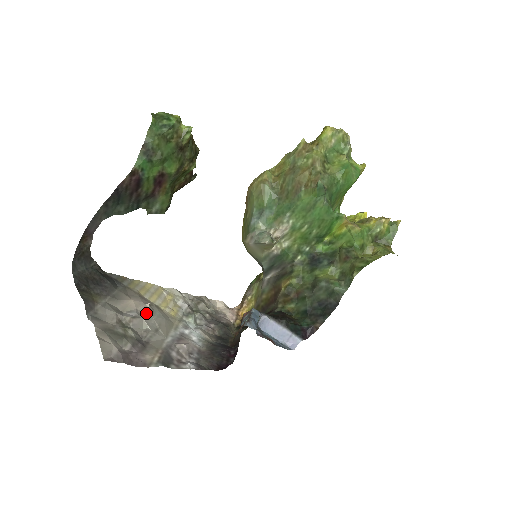
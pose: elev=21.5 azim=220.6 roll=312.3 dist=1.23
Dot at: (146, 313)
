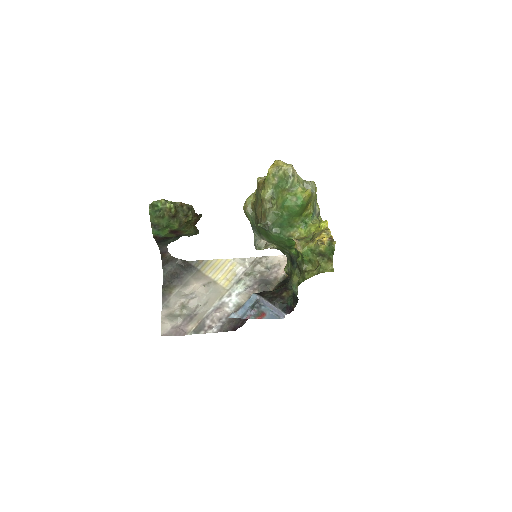
Dot at: (202, 292)
